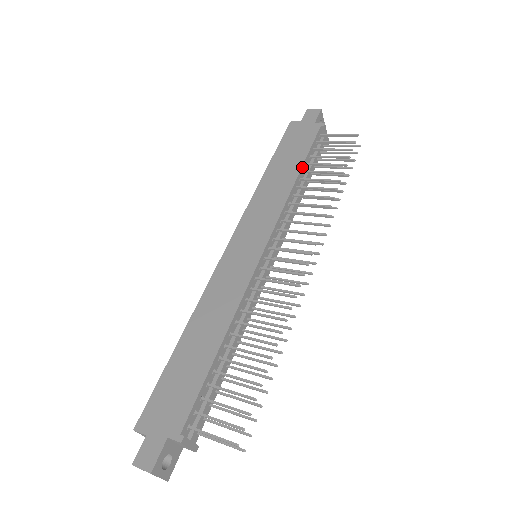
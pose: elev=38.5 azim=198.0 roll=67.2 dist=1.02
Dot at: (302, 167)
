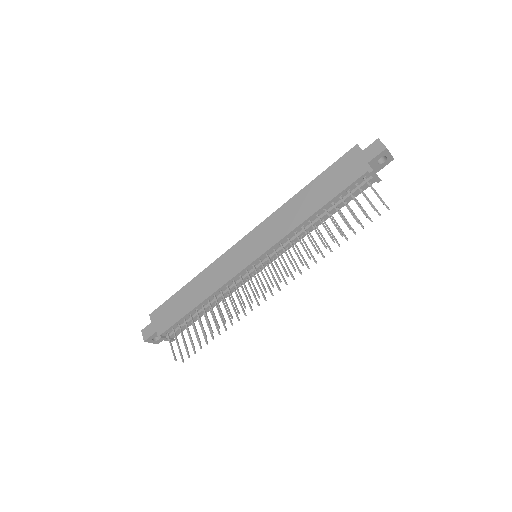
Dot at: (323, 206)
